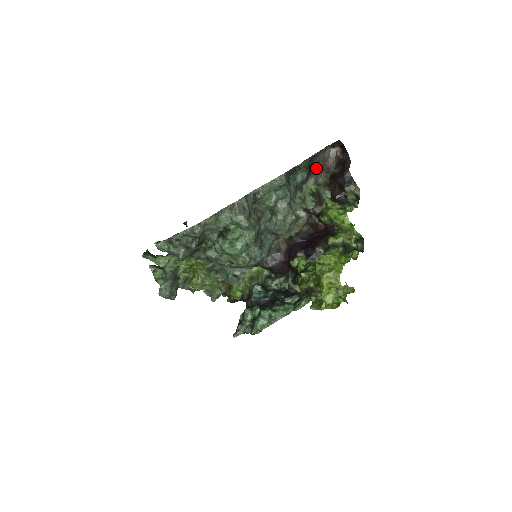
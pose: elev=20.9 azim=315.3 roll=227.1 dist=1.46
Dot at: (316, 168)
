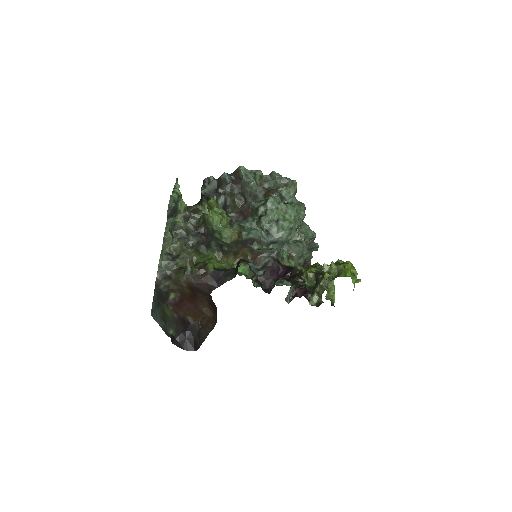
Dot at: occluded
